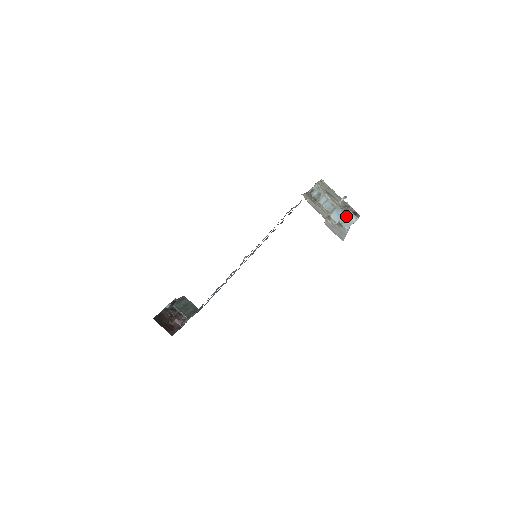
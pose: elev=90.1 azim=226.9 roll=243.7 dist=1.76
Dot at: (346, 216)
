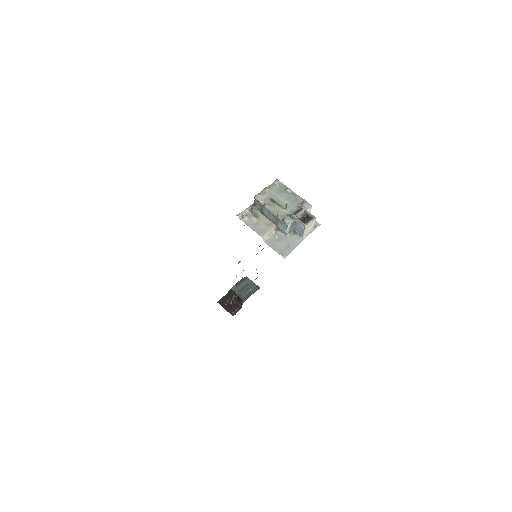
Dot at: (296, 223)
